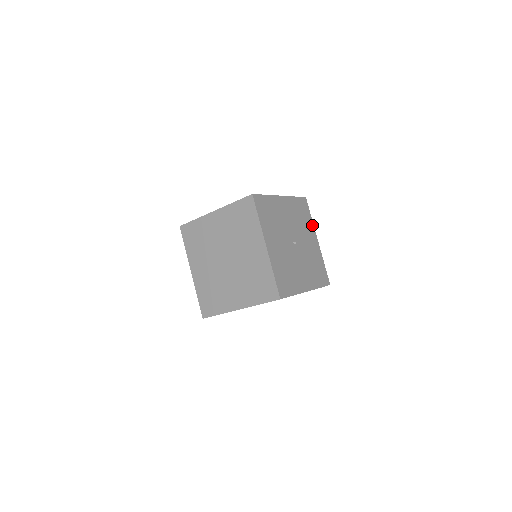
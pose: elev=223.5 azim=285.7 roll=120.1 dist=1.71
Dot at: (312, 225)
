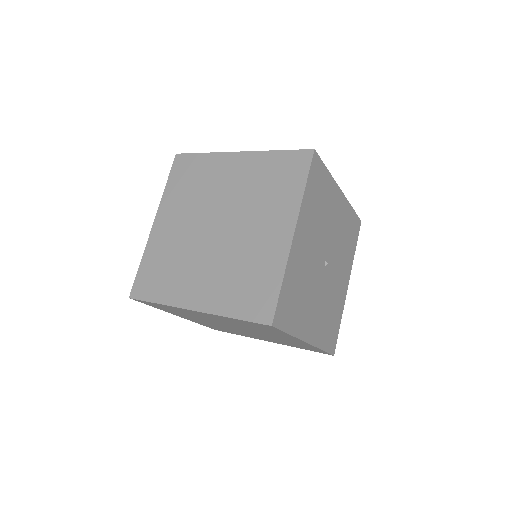
Dot at: (352, 261)
